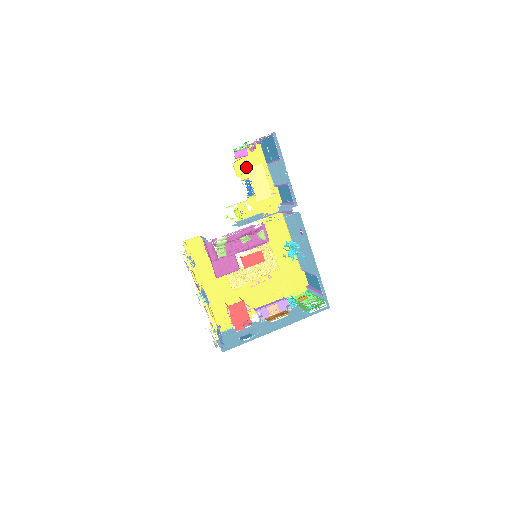
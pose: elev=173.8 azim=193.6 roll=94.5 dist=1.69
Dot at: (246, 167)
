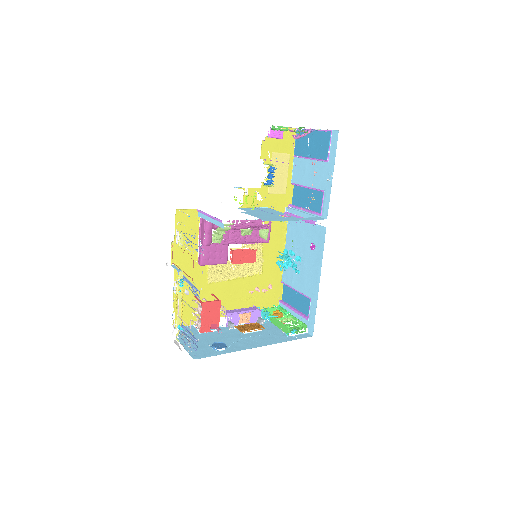
Dot at: (273, 151)
